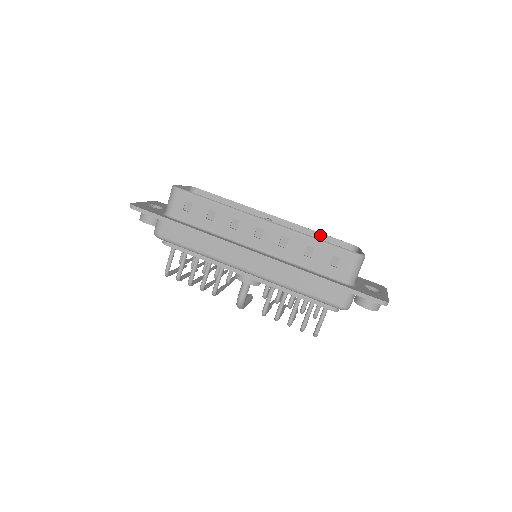
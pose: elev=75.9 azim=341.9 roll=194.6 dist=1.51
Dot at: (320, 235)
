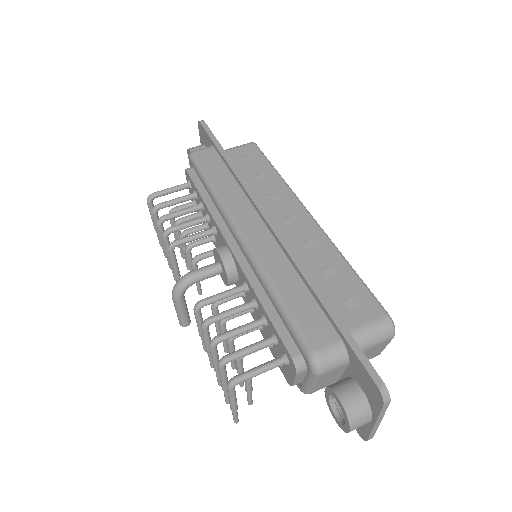
Dot at: occluded
